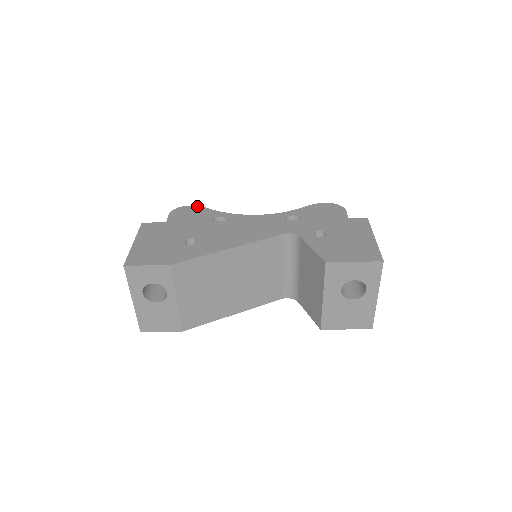
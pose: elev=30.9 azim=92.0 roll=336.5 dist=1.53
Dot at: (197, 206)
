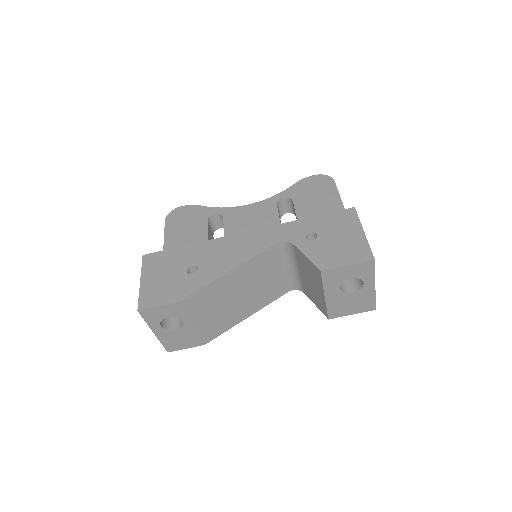
Dot at: (190, 205)
